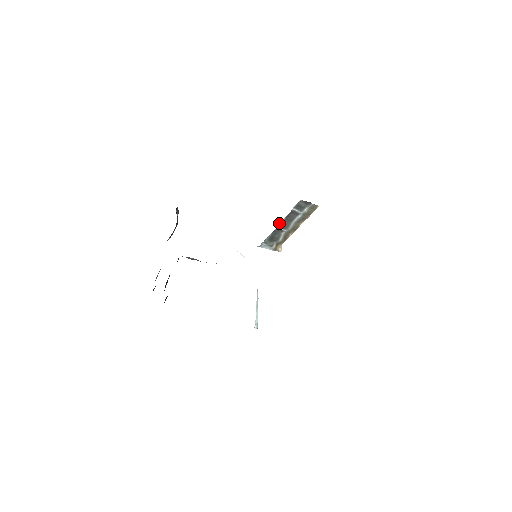
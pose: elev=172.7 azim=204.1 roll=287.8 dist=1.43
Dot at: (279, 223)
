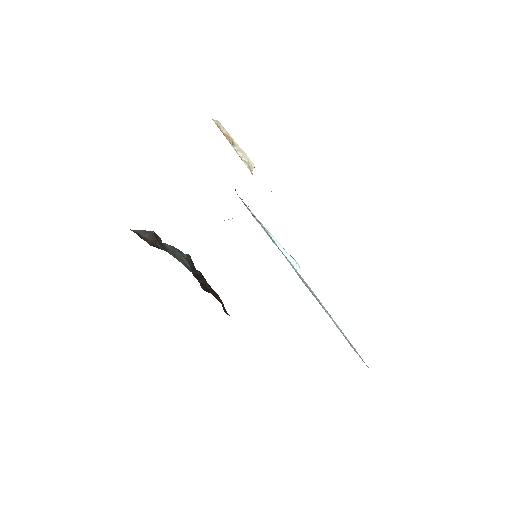
Dot at: (242, 199)
